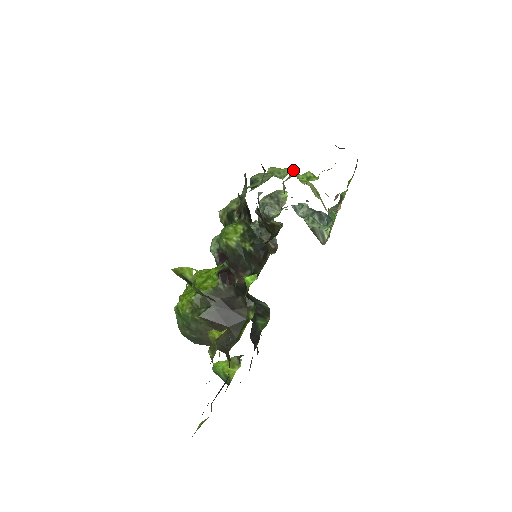
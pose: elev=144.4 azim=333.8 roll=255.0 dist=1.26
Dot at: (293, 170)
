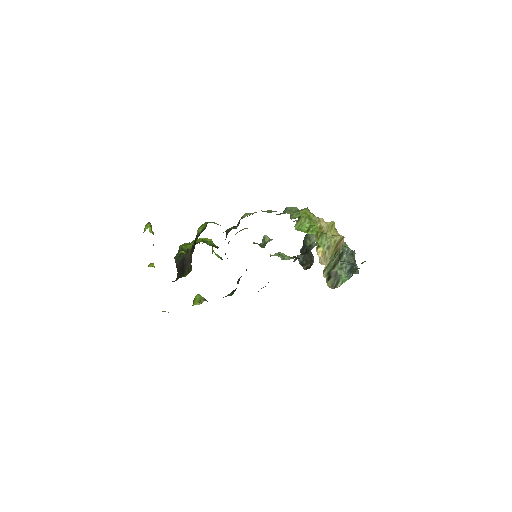
Dot at: (306, 218)
